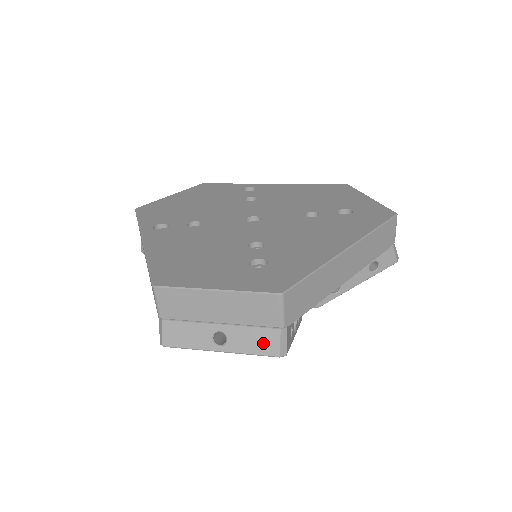
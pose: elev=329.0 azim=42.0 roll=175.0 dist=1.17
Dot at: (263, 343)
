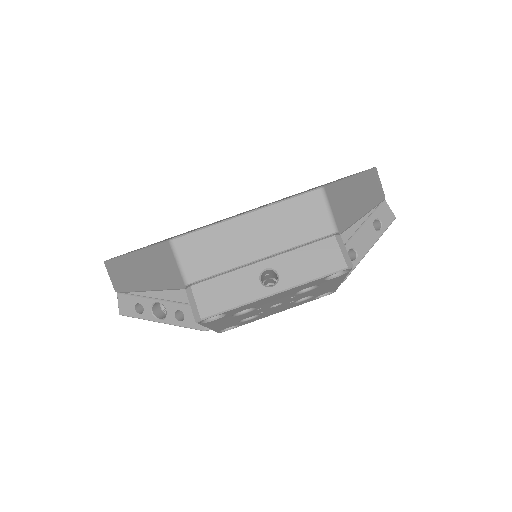
Dot at: (322, 260)
